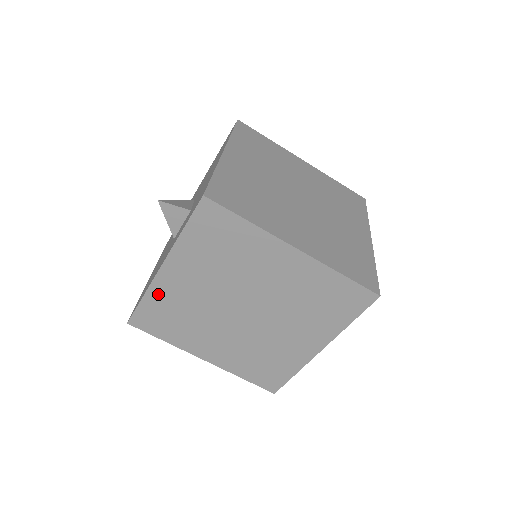
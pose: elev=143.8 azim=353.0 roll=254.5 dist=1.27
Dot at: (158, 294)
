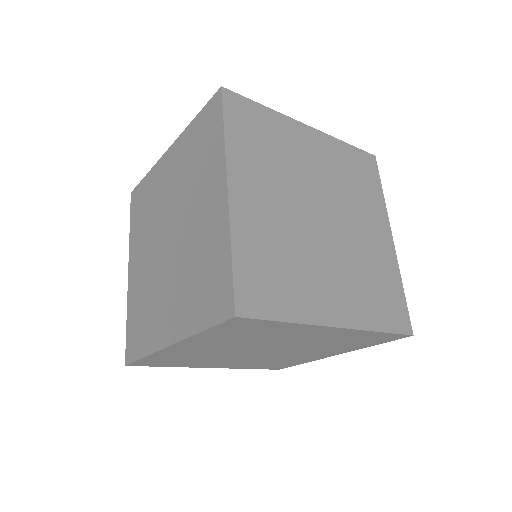
Dot at: (154, 176)
